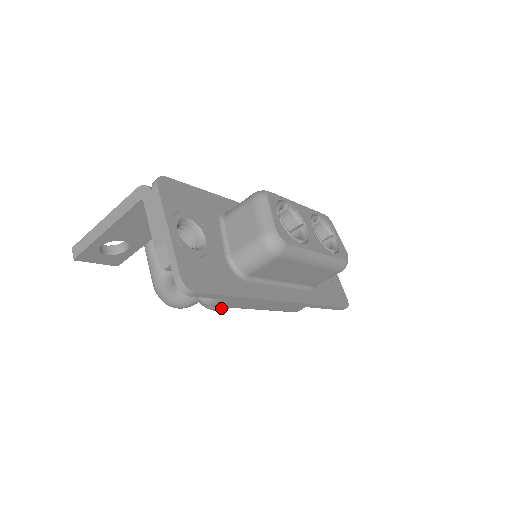
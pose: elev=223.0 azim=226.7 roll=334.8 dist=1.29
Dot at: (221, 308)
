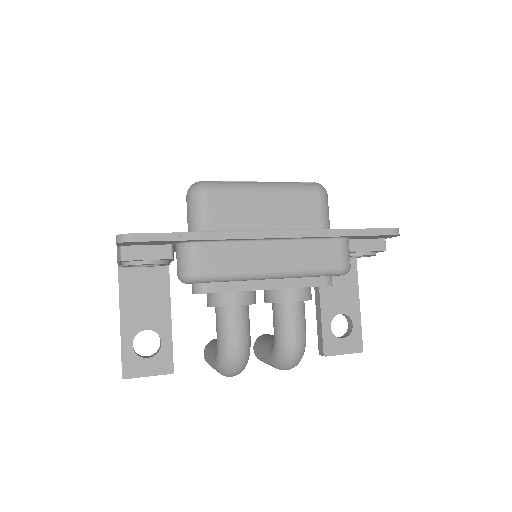
Dot at: (290, 339)
